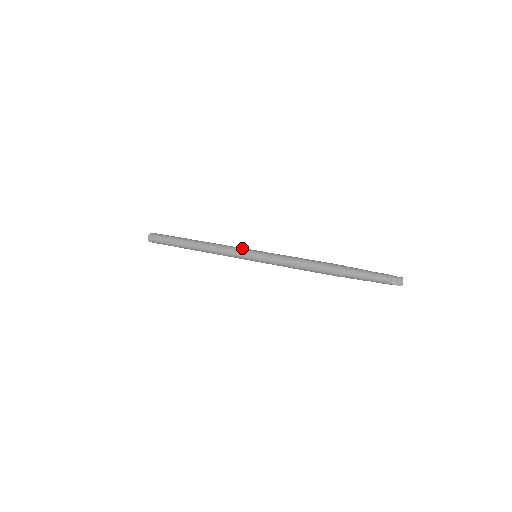
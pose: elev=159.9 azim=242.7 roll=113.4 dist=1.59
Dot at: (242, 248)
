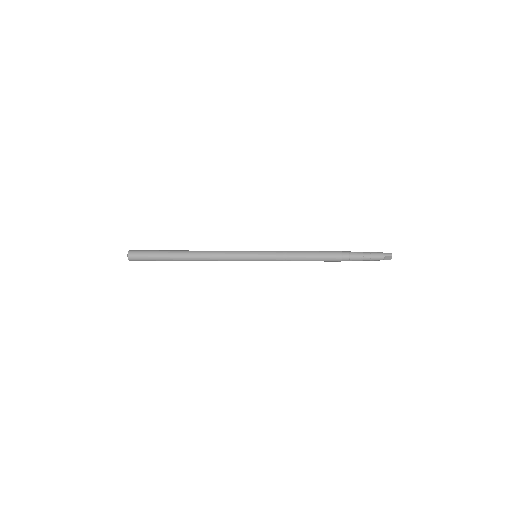
Dot at: (241, 253)
